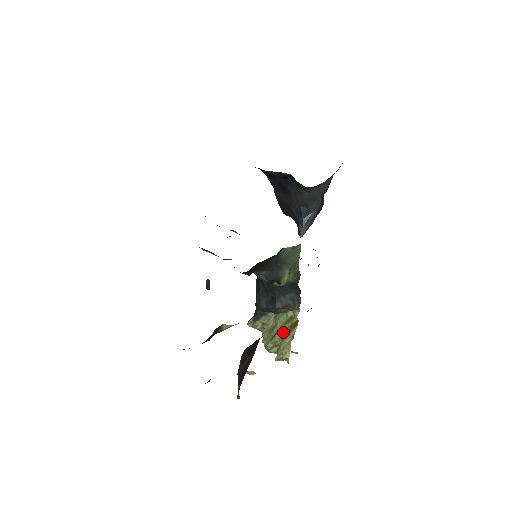
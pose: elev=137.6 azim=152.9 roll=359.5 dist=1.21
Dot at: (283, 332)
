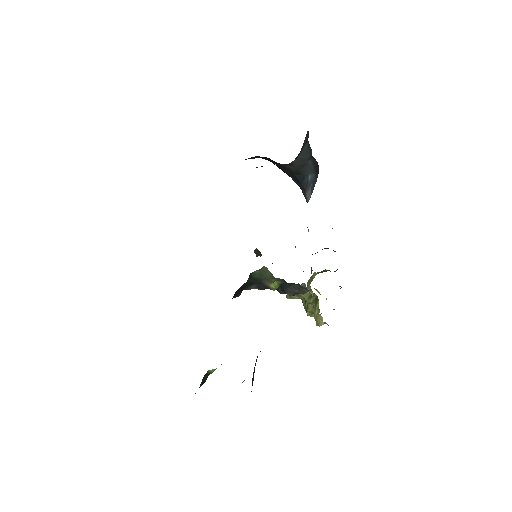
Dot at: (312, 304)
